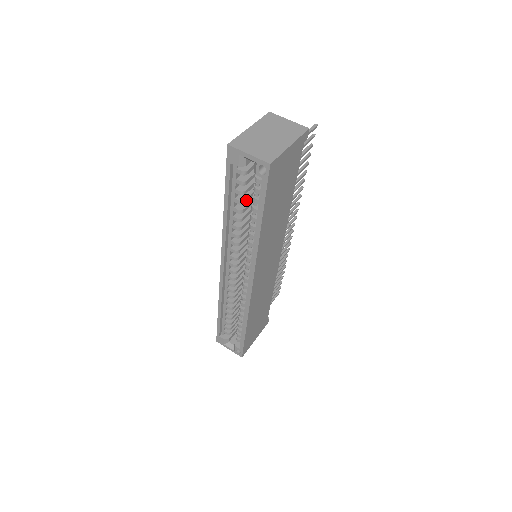
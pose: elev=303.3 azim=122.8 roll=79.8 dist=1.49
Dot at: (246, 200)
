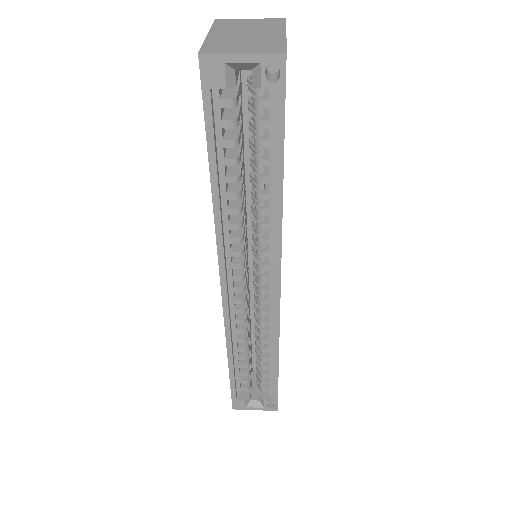
Dot at: (240, 157)
